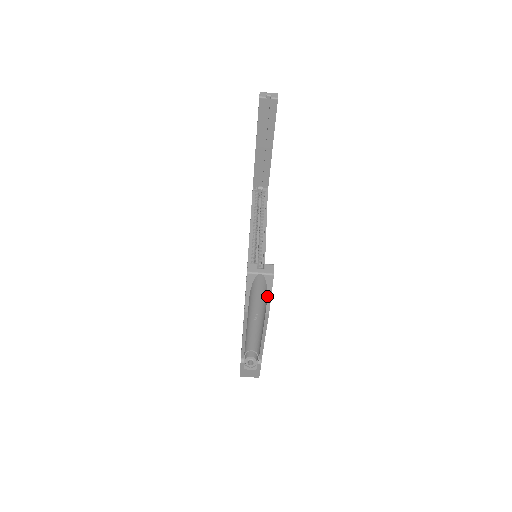
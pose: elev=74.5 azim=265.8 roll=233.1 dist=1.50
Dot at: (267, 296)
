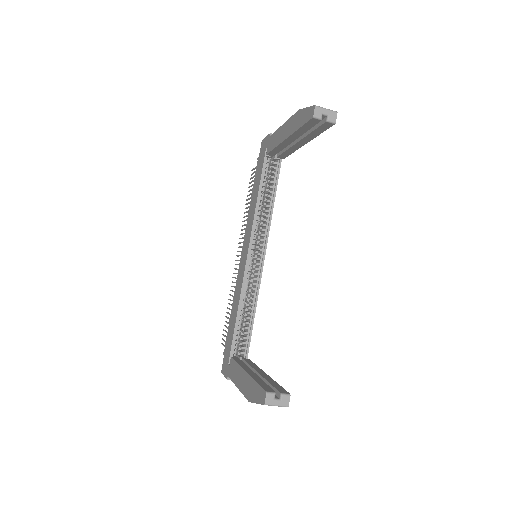
Dot at: occluded
